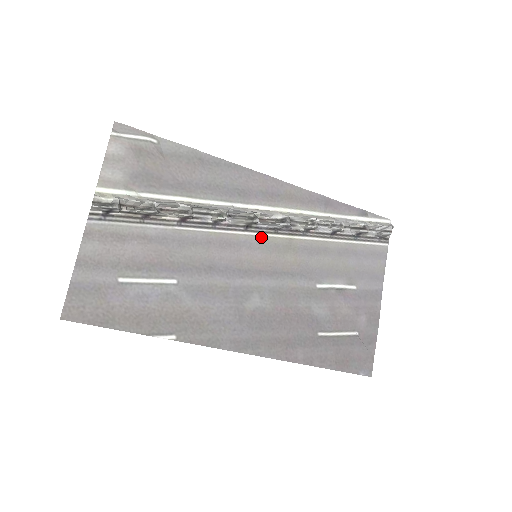
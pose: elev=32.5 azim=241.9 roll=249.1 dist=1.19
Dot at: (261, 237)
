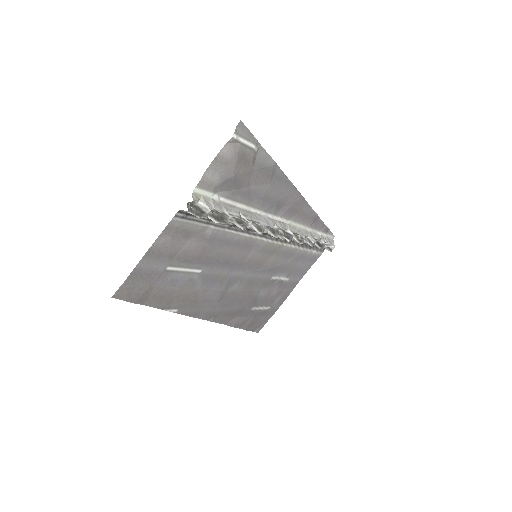
Dot at: (267, 242)
